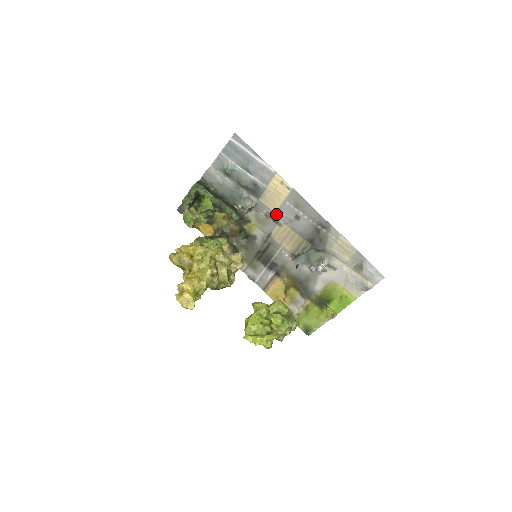
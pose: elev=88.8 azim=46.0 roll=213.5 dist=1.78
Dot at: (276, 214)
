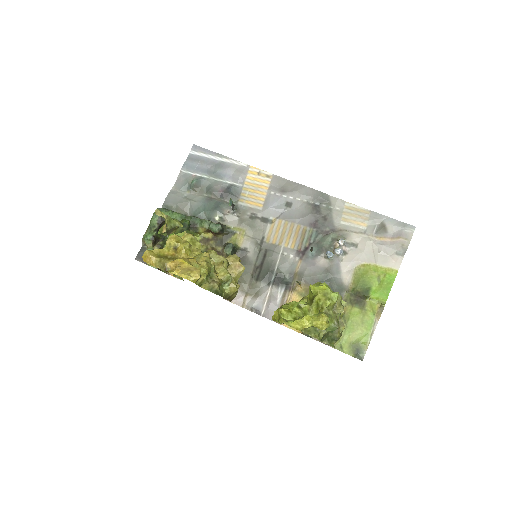
Dot at: (263, 211)
